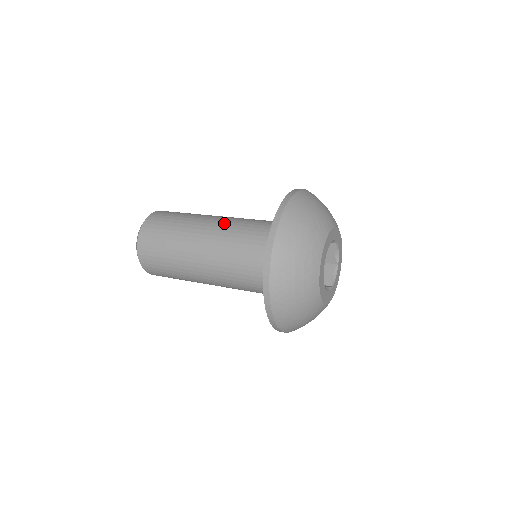
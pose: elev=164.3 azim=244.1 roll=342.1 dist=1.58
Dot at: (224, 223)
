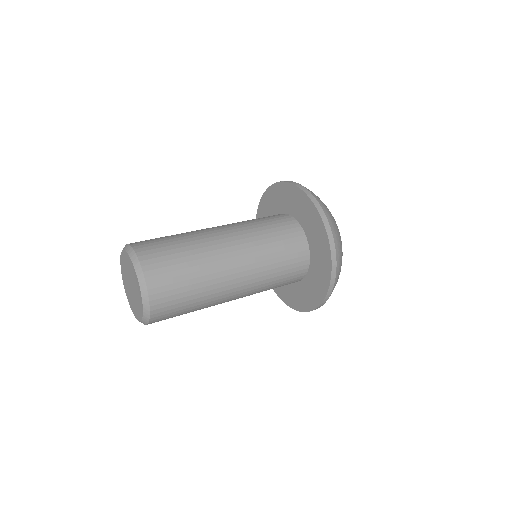
Dot at: (230, 226)
